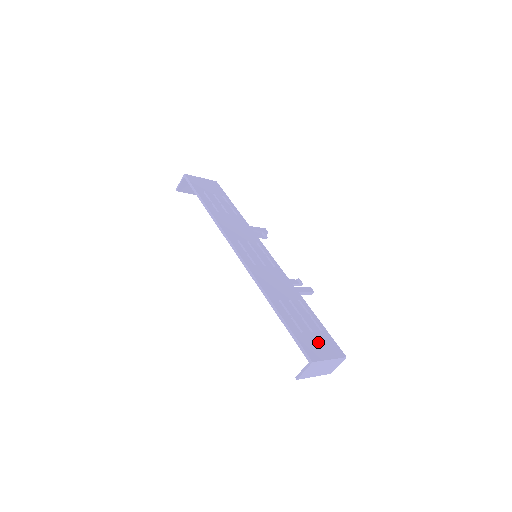
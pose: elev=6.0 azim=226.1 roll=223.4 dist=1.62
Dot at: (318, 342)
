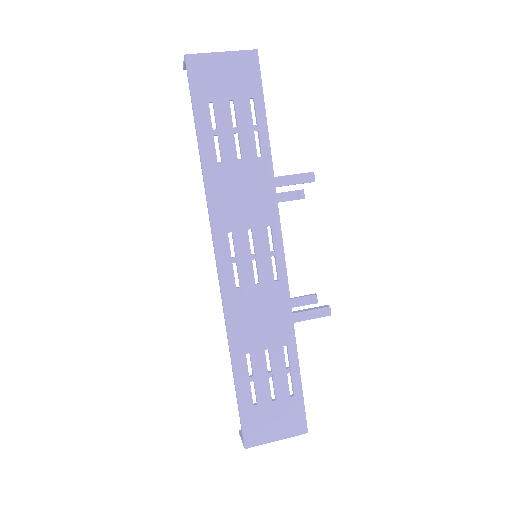
Dot at: (274, 417)
